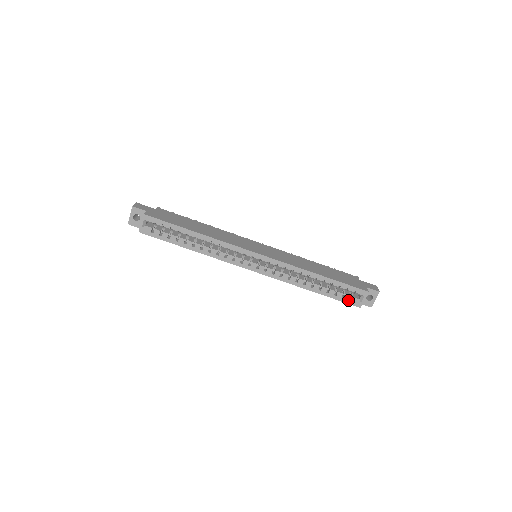
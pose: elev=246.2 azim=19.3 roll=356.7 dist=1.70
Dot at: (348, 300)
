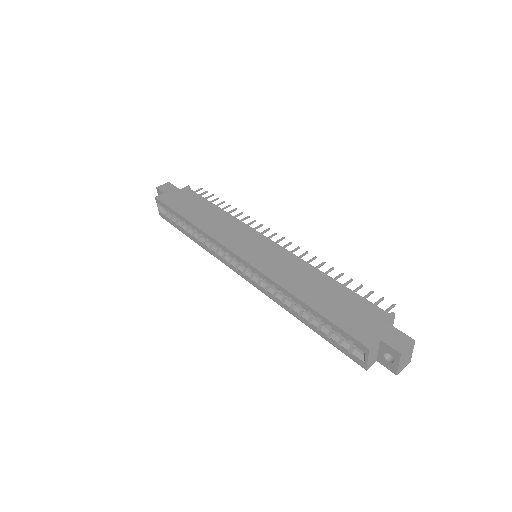
Dot at: (347, 351)
